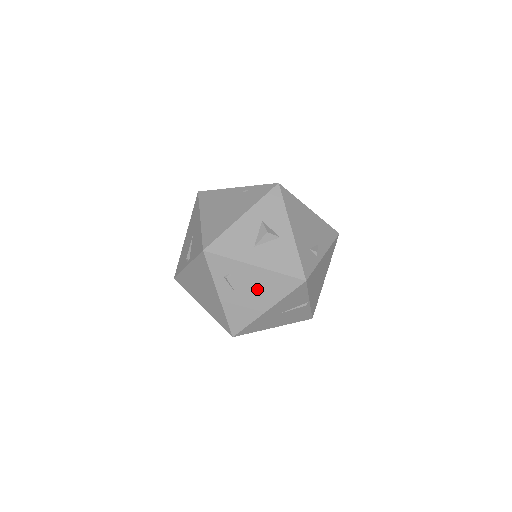
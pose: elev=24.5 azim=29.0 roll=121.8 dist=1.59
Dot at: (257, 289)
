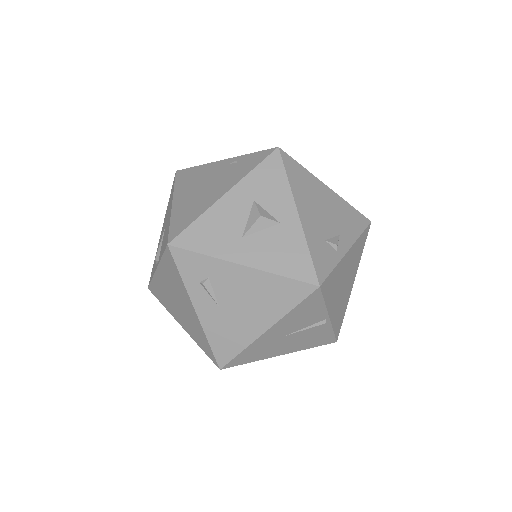
Dot at: (248, 300)
